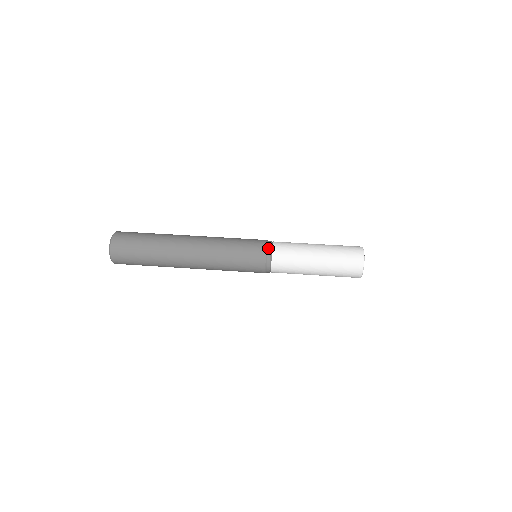
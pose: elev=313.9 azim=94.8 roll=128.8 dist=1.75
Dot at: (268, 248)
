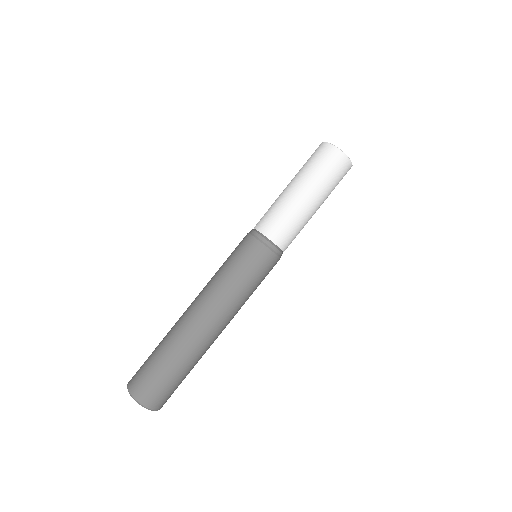
Dot at: (256, 236)
